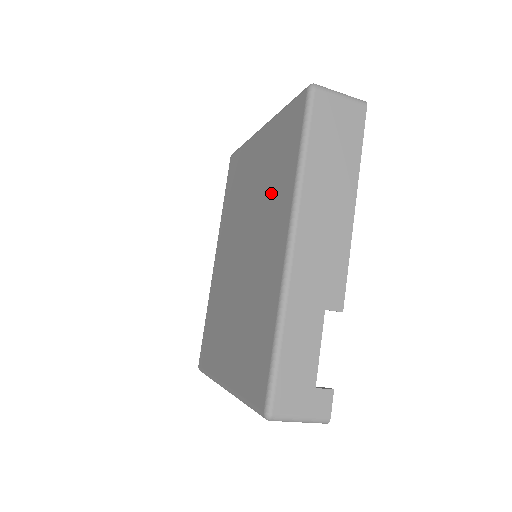
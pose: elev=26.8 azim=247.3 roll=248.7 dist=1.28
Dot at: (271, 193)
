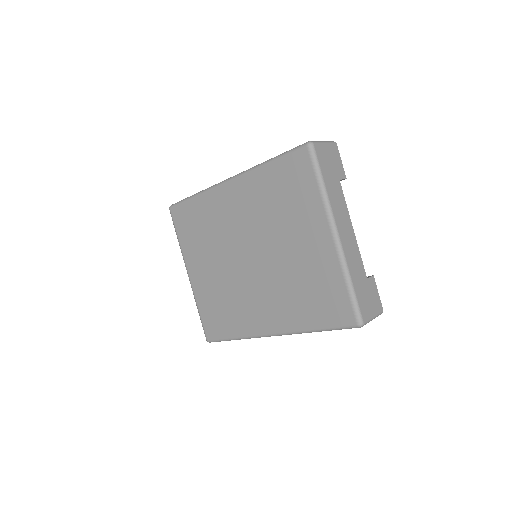
Dot at: (290, 294)
